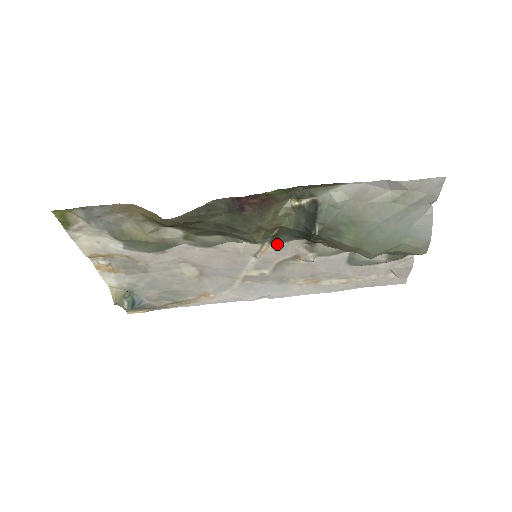
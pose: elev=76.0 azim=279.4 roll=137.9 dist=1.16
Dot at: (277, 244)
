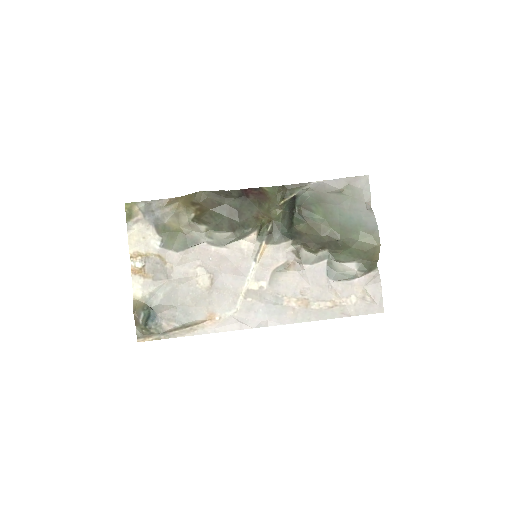
Dot at: (271, 246)
